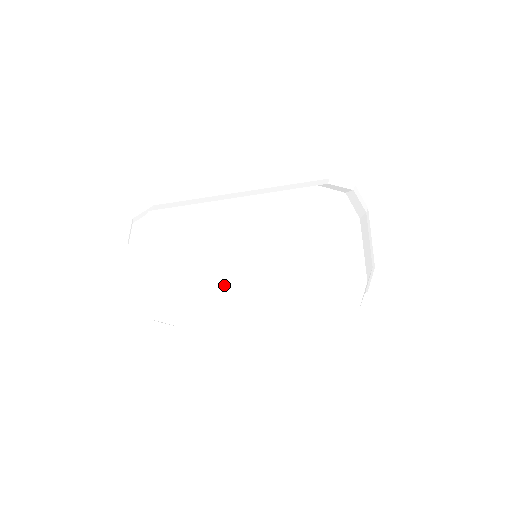
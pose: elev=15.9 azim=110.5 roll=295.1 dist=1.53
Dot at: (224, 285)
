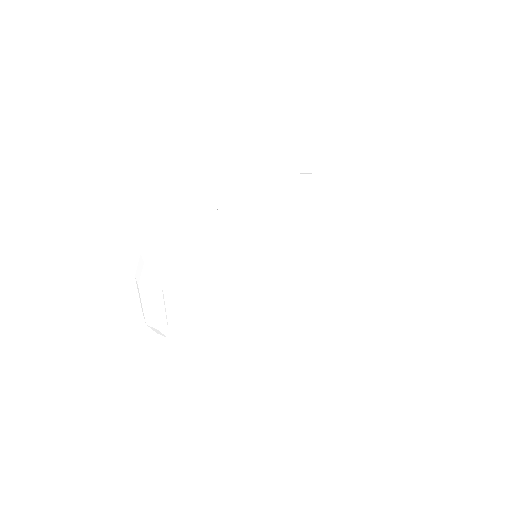
Dot at: (247, 295)
